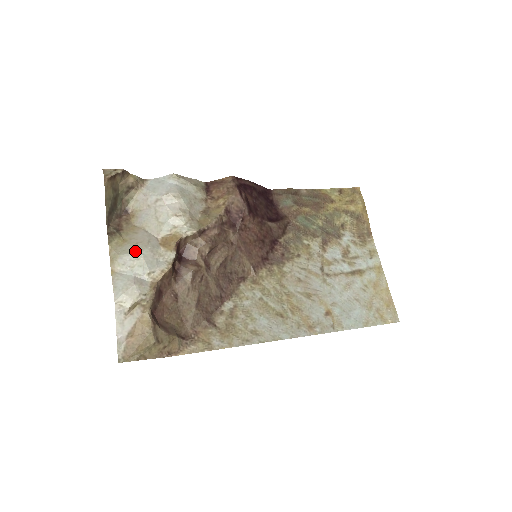
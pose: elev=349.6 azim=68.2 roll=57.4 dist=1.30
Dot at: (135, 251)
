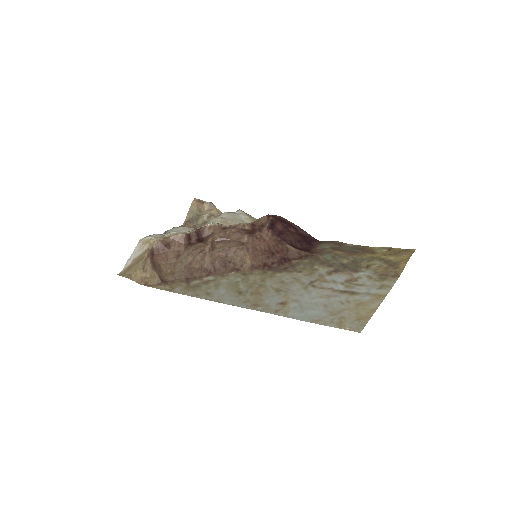
Dot at: (177, 227)
